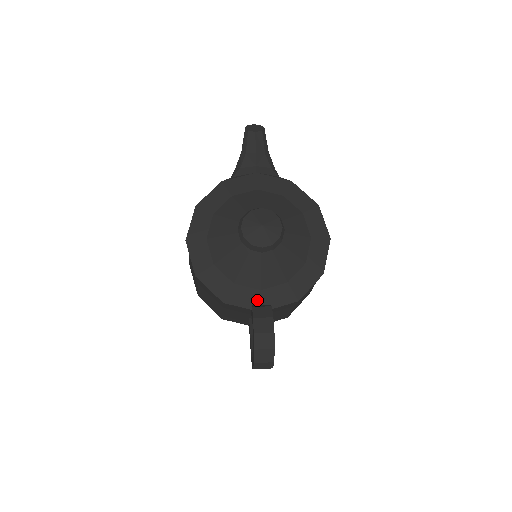
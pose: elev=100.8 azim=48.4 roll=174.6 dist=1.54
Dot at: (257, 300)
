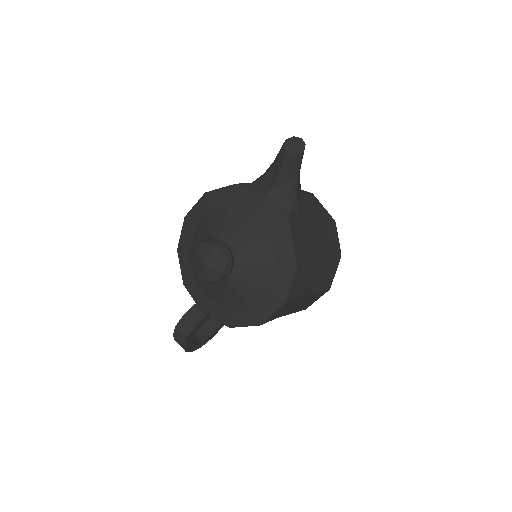
Dot at: (203, 302)
